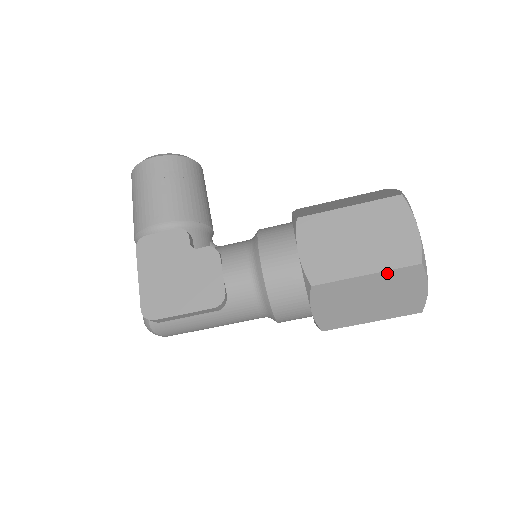
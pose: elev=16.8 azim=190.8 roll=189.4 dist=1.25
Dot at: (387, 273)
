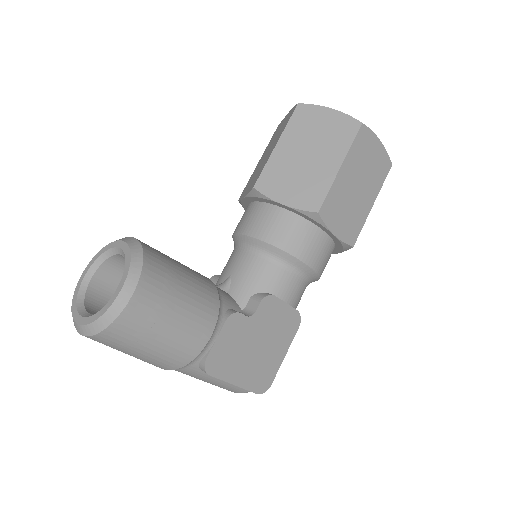
Dot at: (379, 190)
